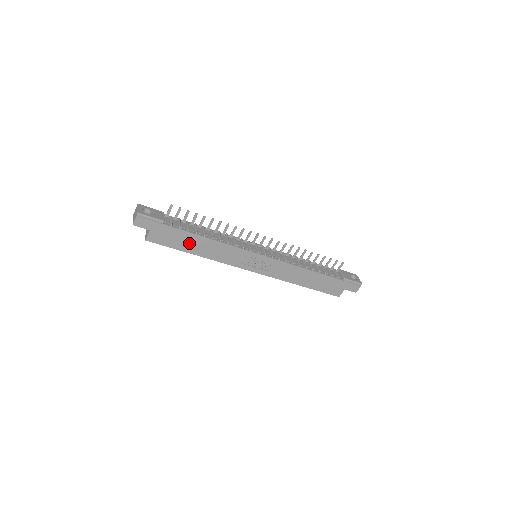
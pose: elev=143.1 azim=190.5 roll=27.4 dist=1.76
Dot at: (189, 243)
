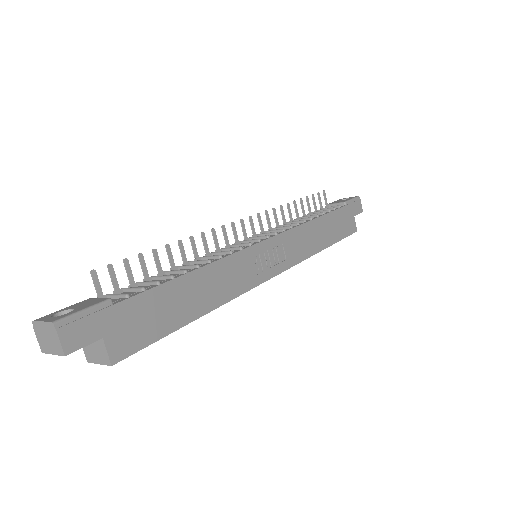
Dot at: (176, 305)
